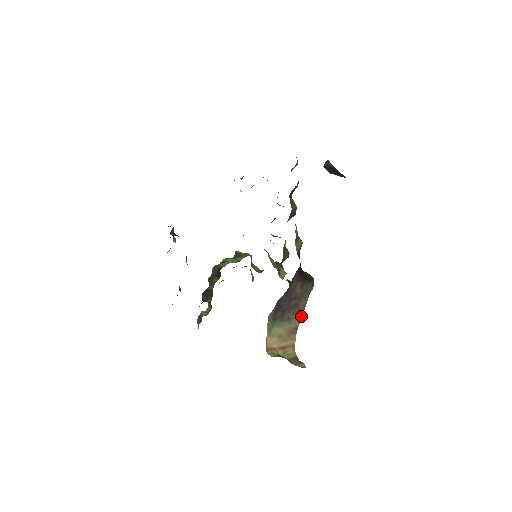
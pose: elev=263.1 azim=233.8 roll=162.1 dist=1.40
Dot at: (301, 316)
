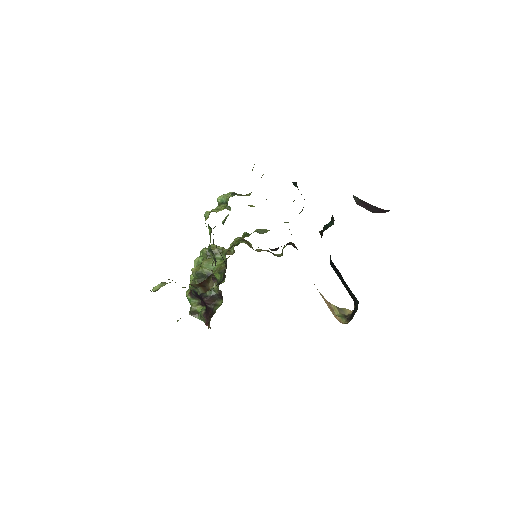
Dot at: occluded
